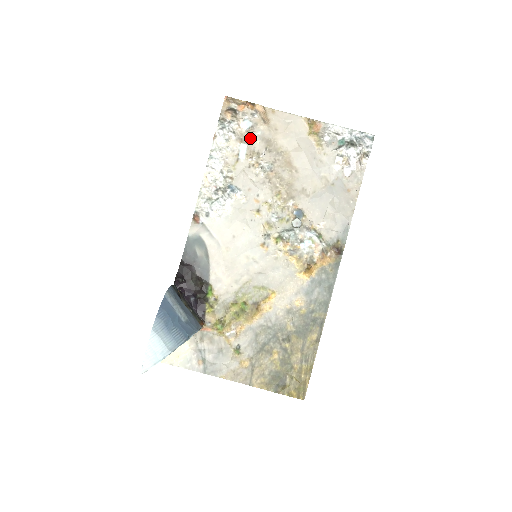
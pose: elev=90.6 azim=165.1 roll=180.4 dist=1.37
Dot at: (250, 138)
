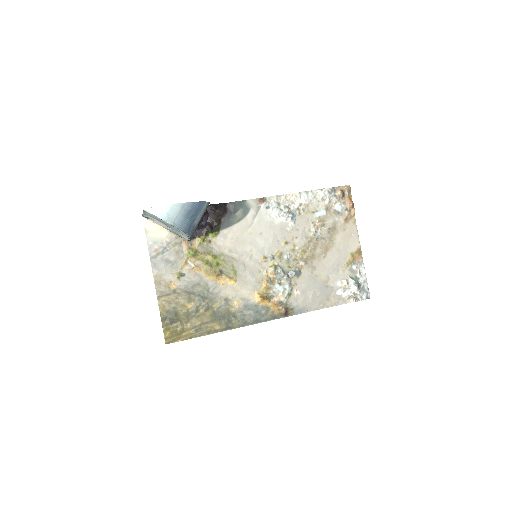
Dot at: (331, 214)
